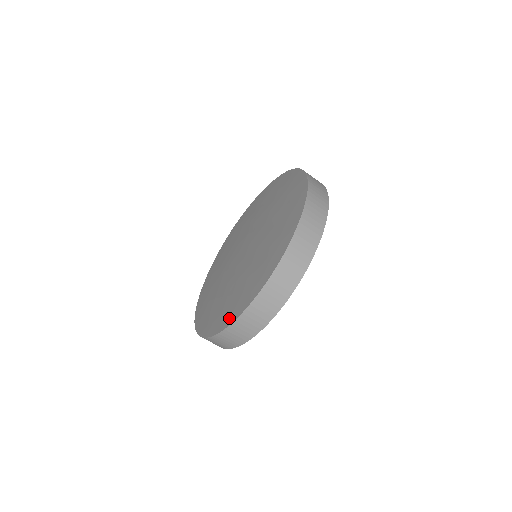
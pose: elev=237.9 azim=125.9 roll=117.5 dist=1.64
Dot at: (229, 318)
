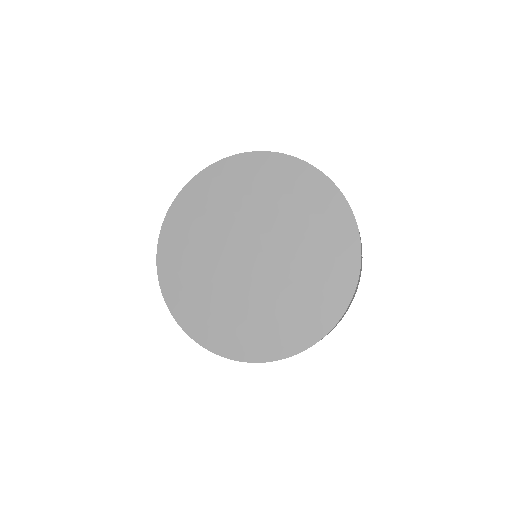
Dot at: (293, 346)
